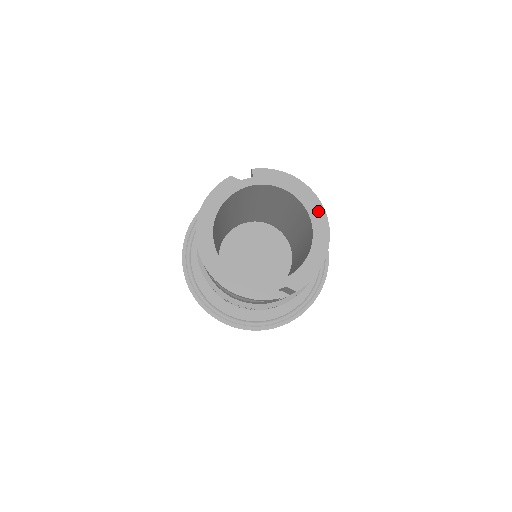
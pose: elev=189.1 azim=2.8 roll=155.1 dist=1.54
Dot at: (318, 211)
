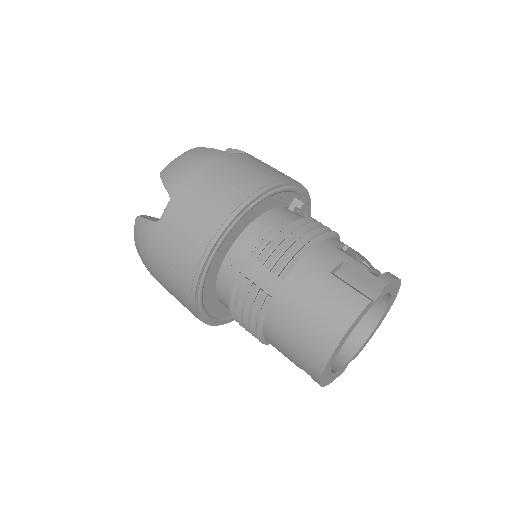
Dot at: (394, 298)
